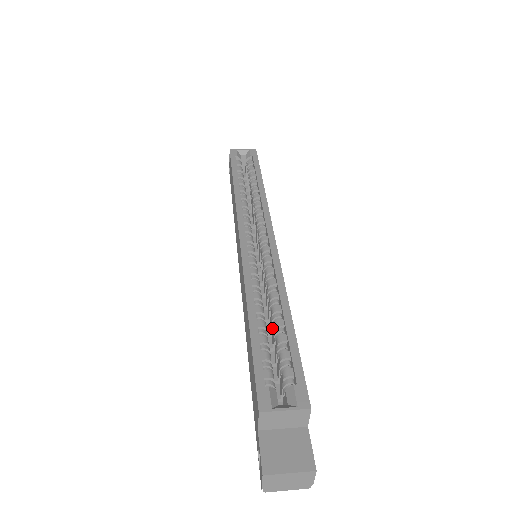
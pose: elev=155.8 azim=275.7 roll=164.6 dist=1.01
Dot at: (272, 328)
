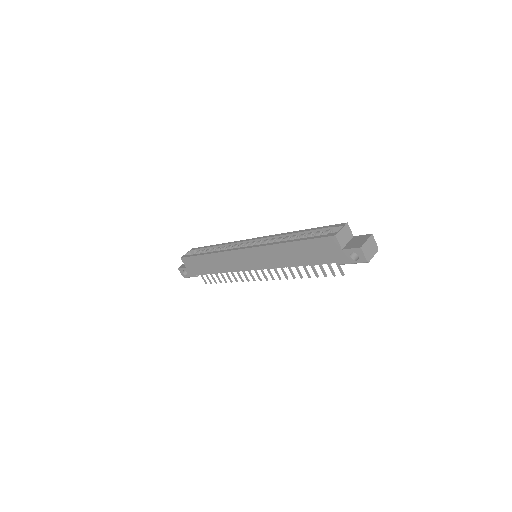
Dot at: occluded
